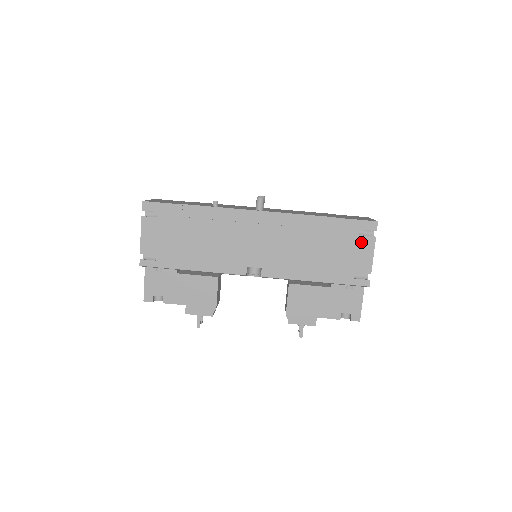
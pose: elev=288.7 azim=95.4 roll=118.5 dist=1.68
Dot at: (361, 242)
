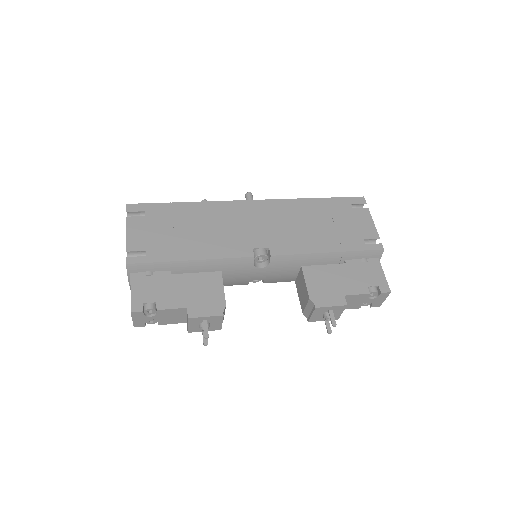
Dot at: (357, 214)
